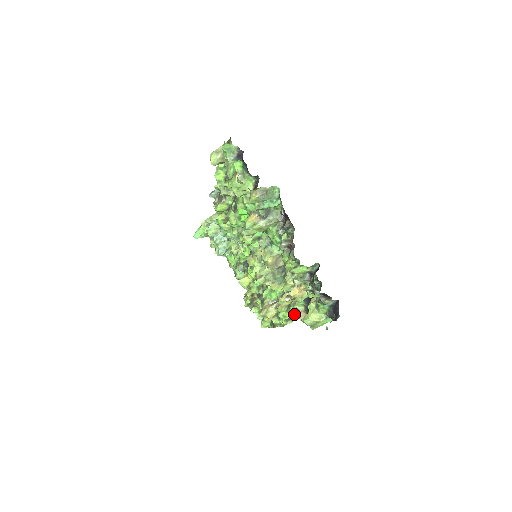
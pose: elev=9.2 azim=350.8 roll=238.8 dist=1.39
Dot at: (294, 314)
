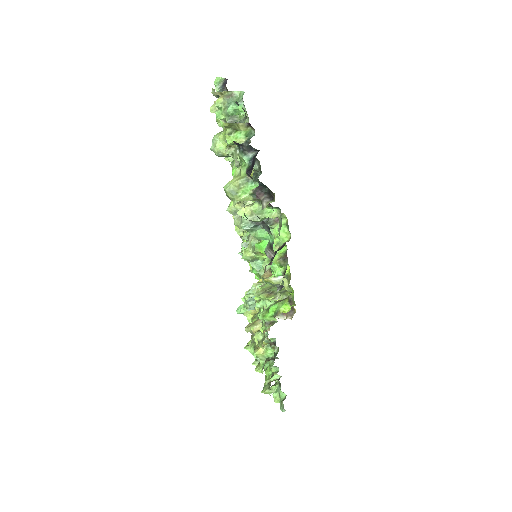
Dot at: (274, 311)
